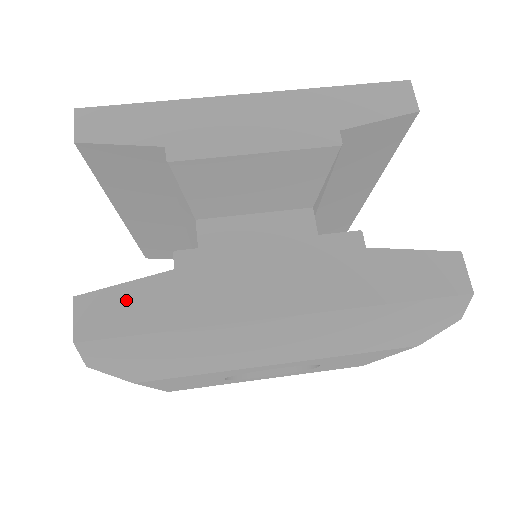
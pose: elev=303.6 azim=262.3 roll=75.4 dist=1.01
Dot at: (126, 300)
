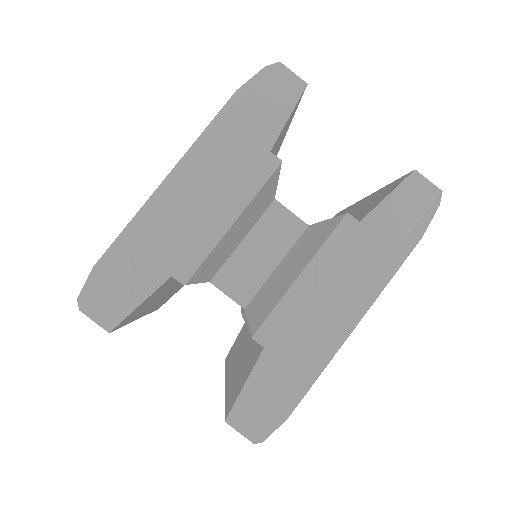
Dot at: (256, 393)
